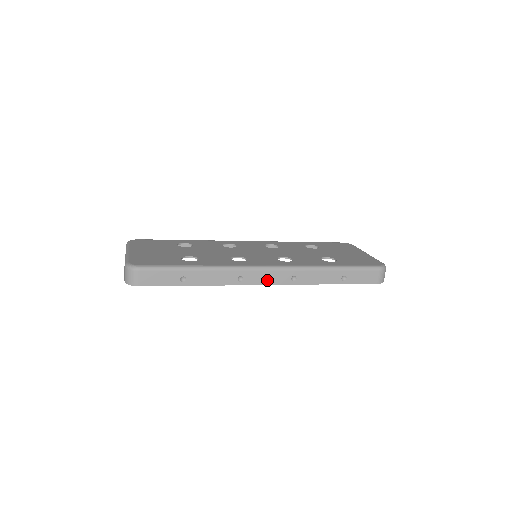
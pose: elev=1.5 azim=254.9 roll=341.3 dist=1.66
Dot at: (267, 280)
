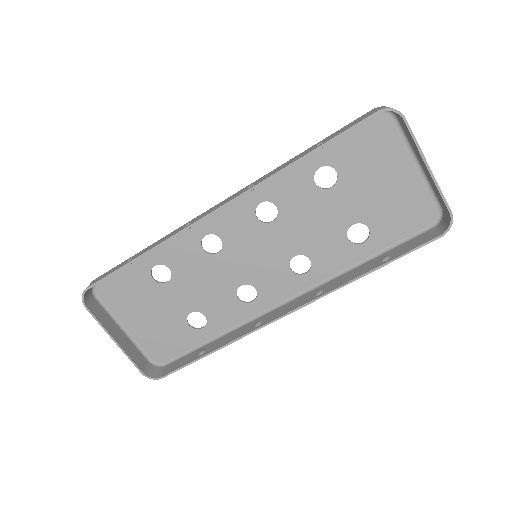
Dot at: (218, 207)
